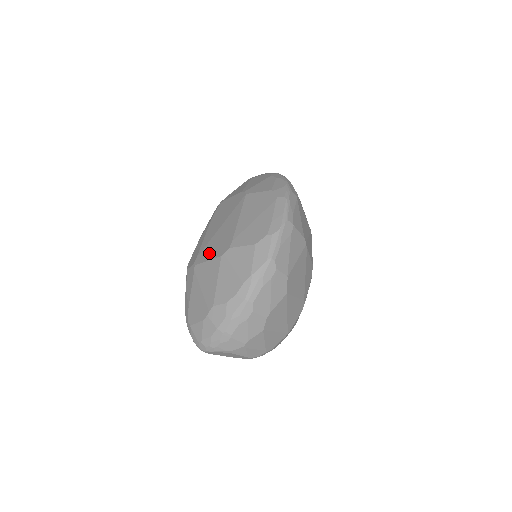
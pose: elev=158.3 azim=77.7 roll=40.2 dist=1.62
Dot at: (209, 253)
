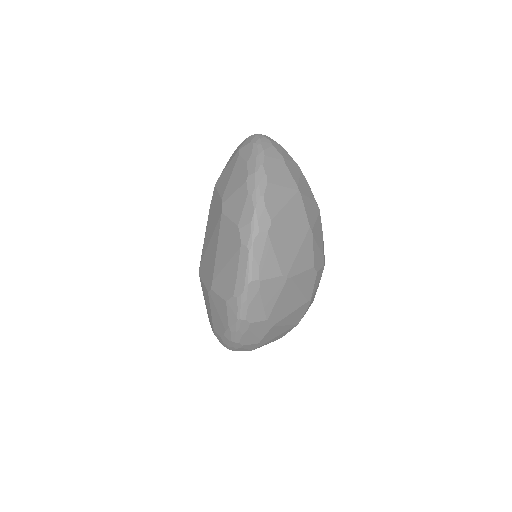
Dot at: (204, 273)
